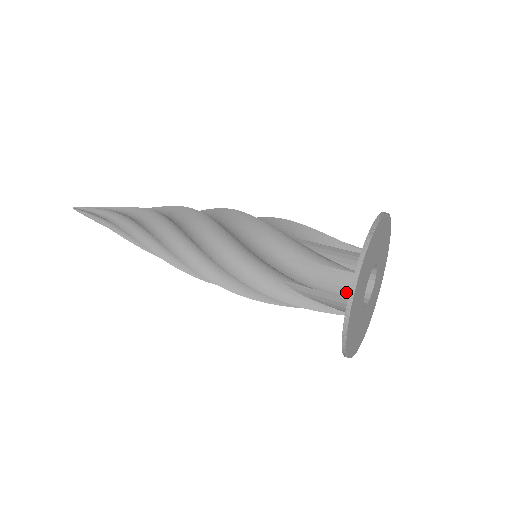
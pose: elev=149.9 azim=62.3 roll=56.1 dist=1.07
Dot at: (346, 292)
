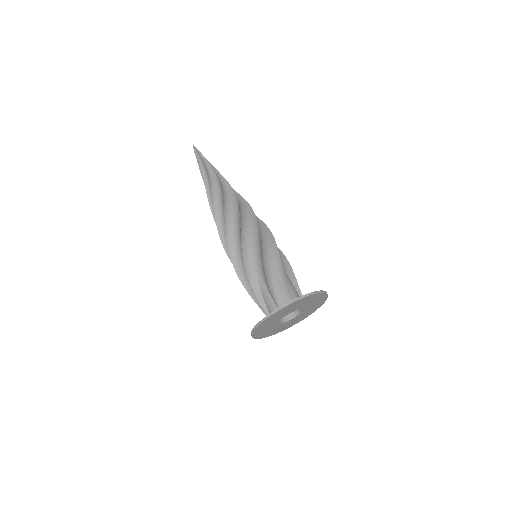
Dot at: occluded
